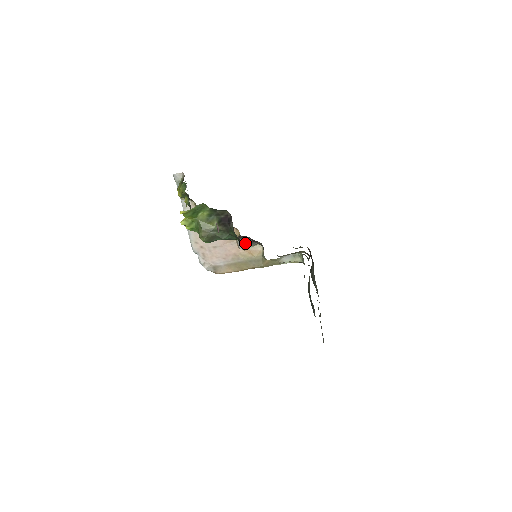
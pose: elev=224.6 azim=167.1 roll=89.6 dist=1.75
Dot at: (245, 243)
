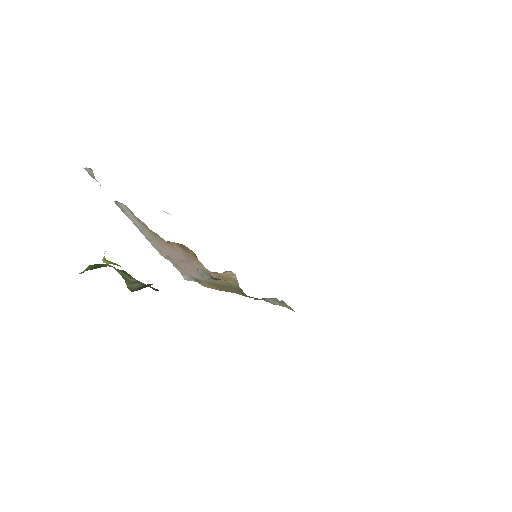
Dot at: (206, 274)
